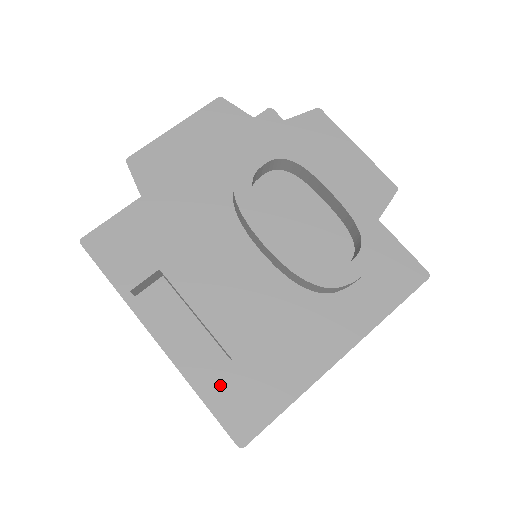
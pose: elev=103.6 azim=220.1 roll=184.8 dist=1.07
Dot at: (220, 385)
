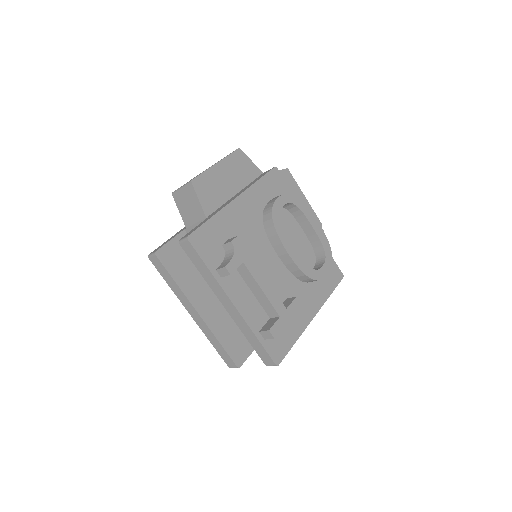
Dot at: (276, 330)
